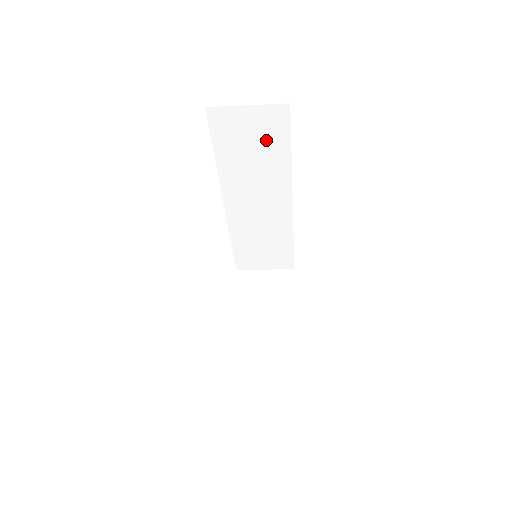
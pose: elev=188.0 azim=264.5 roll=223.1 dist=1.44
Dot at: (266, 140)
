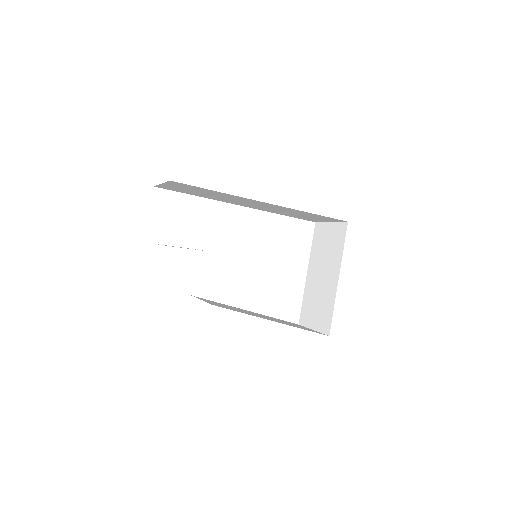
Dot at: (196, 190)
